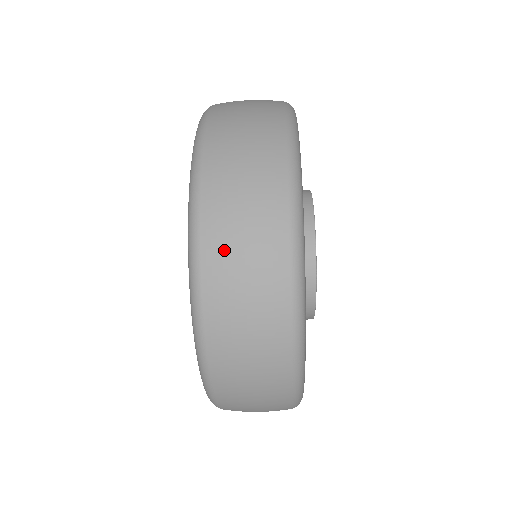
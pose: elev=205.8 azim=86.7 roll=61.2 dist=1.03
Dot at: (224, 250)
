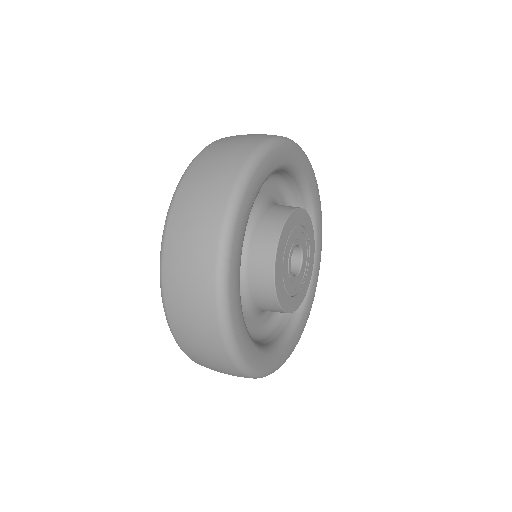
Dot at: (185, 206)
